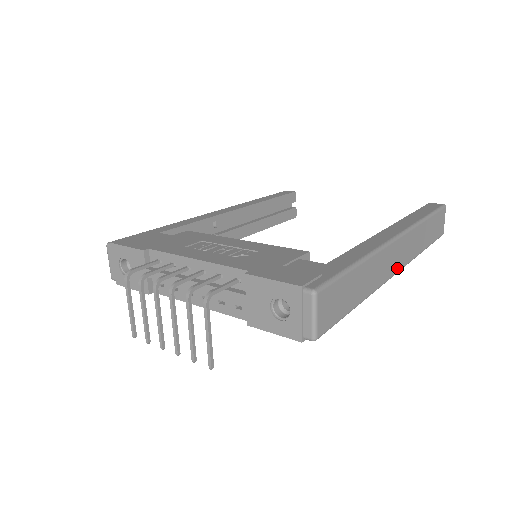
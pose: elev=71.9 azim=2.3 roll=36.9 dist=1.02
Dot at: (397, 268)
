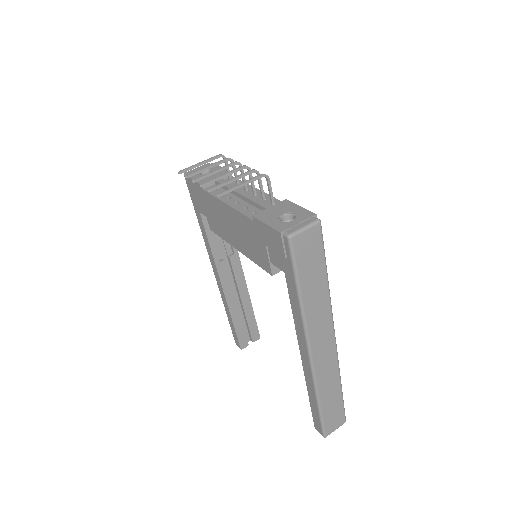
Dot at: (314, 352)
